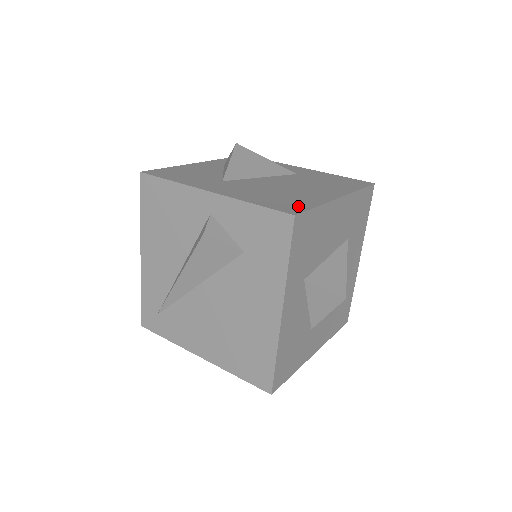
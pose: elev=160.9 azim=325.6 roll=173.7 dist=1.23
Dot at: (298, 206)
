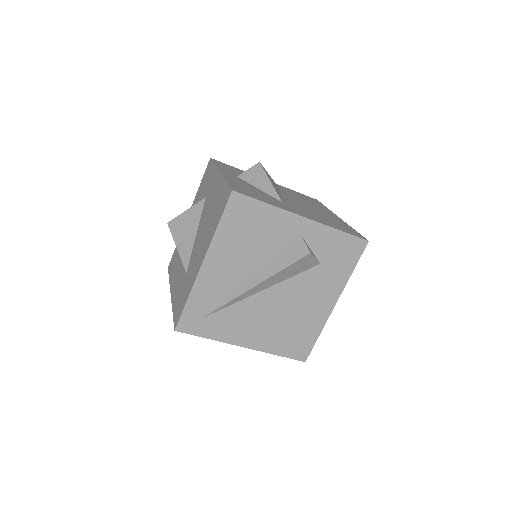
Dot at: (353, 231)
